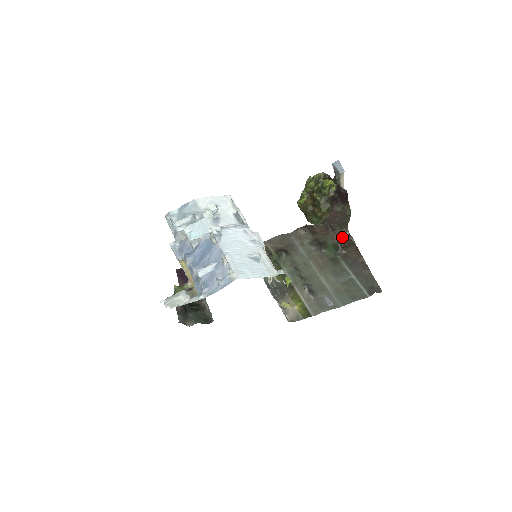
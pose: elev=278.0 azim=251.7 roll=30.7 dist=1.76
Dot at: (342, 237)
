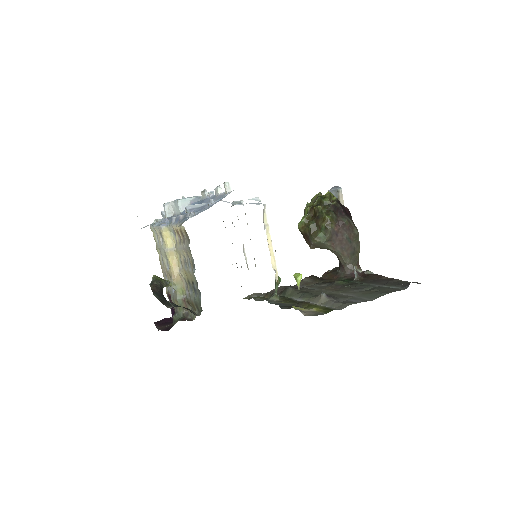
Dot at: occluded
